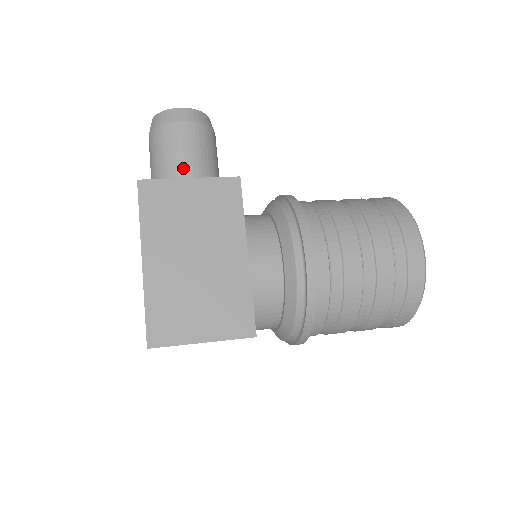
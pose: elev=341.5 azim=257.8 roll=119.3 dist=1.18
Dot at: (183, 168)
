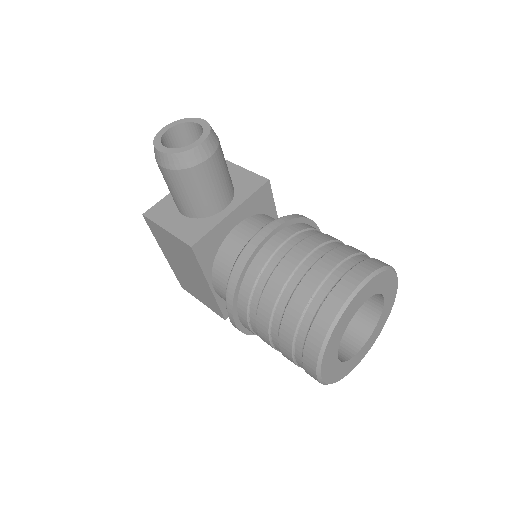
Dot at: (175, 200)
